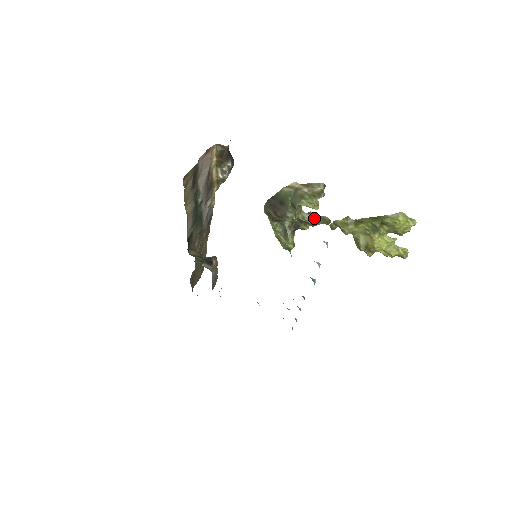
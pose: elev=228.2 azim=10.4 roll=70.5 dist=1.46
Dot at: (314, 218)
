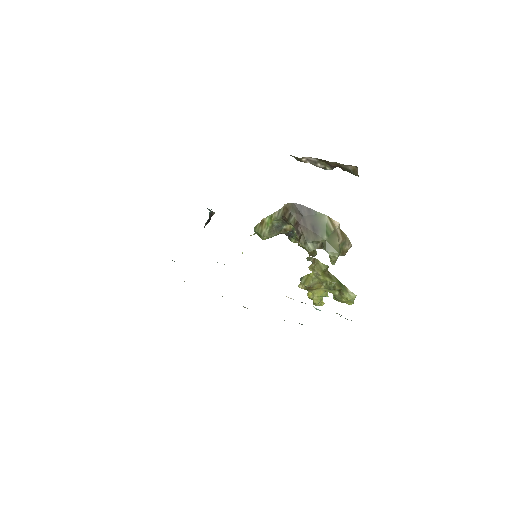
Dot at: occluded
